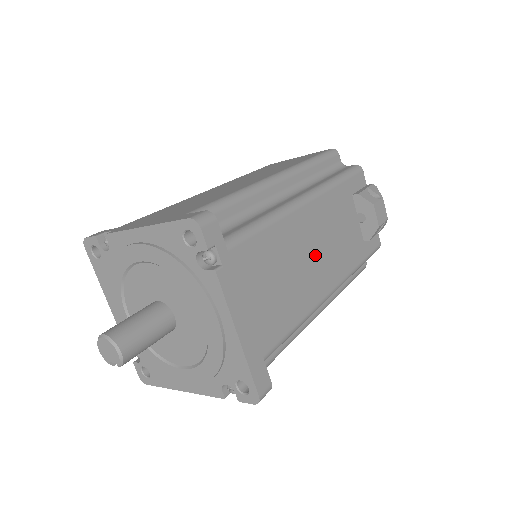
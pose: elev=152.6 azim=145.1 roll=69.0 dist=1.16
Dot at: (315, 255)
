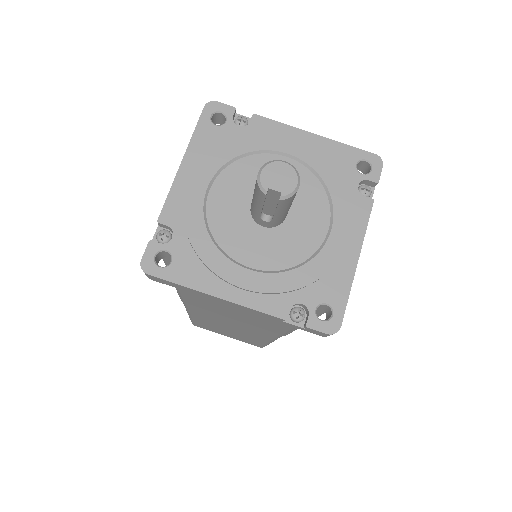
Dot at: occluded
